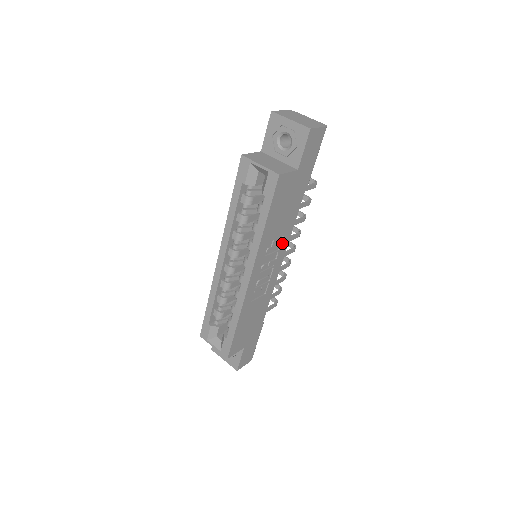
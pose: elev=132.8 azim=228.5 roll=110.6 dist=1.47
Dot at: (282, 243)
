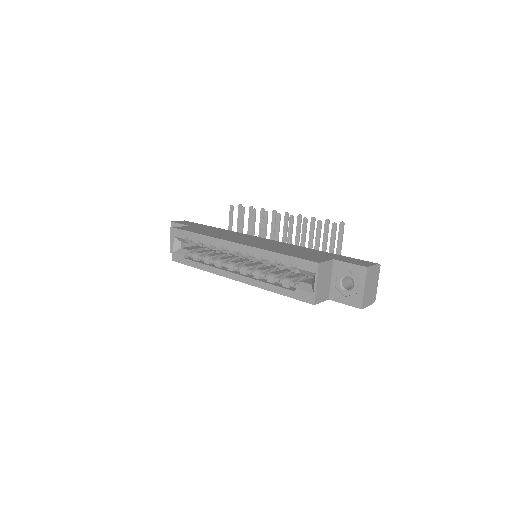
Dot at: occluded
